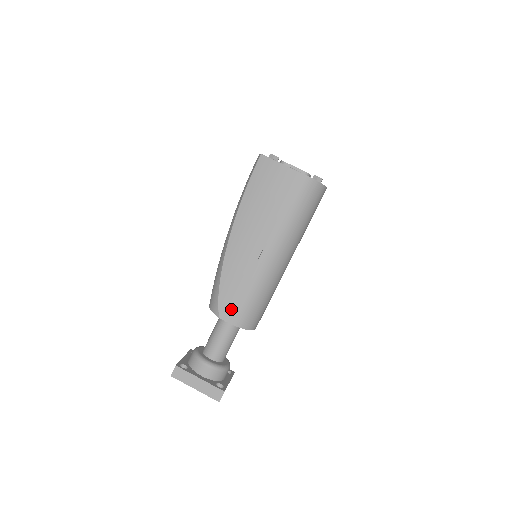
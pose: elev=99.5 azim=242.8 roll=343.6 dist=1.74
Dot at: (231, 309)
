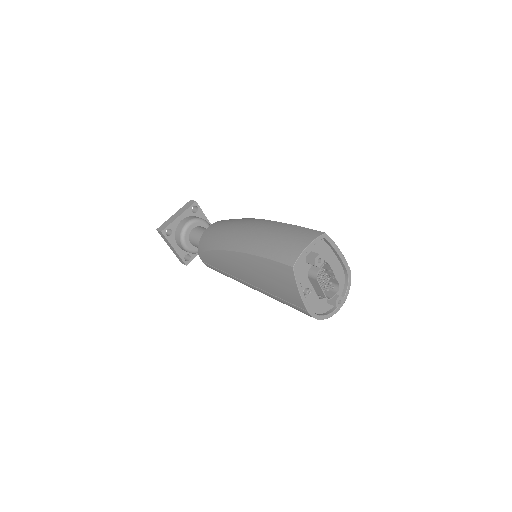
Dot at: (208, 263)
